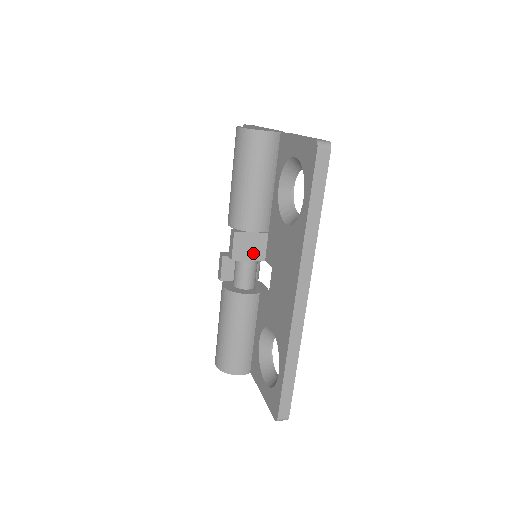
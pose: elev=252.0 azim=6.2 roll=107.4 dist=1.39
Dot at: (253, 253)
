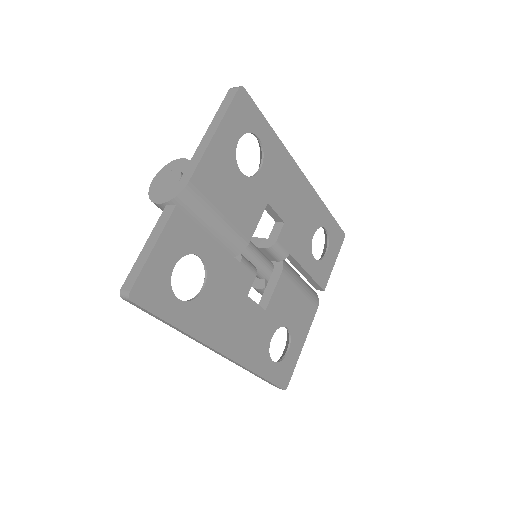
Dot at: occluded
